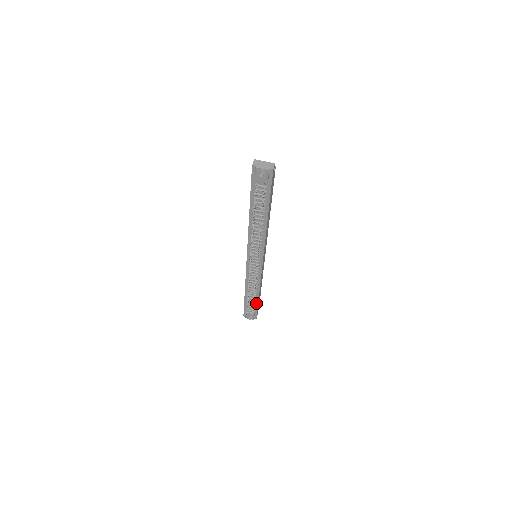
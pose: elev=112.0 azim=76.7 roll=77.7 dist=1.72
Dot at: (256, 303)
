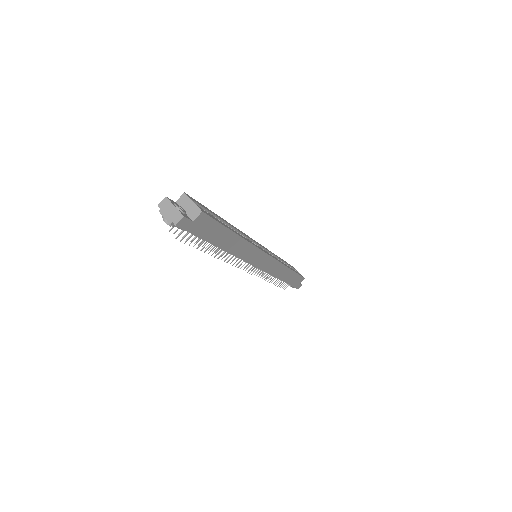
Dot at: occluded
